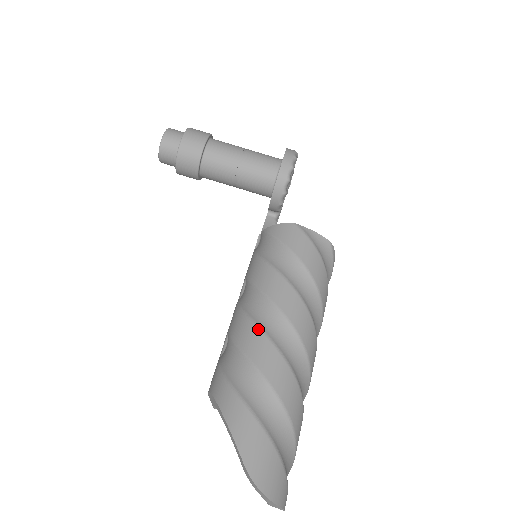
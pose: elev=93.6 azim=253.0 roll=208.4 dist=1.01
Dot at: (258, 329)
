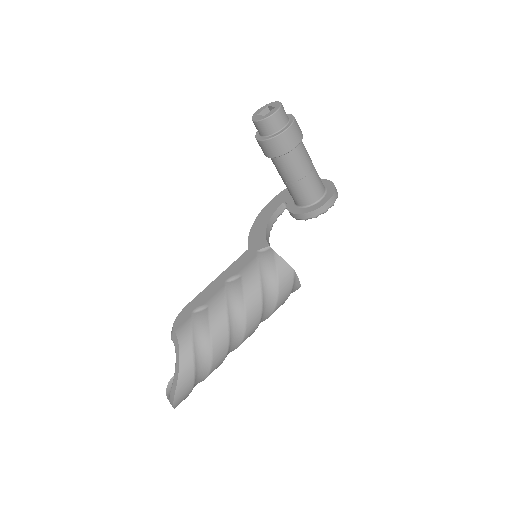
Dot at: (228, 327)
